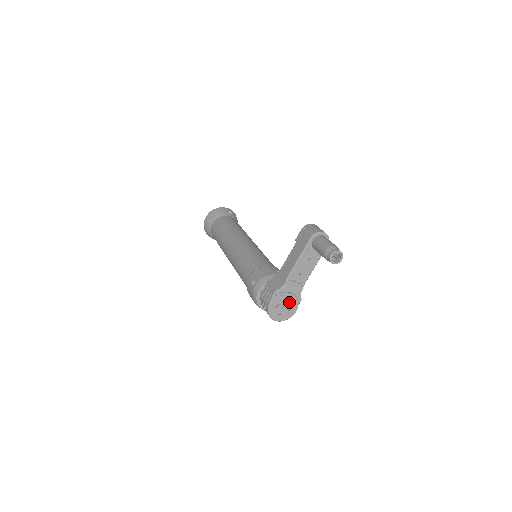
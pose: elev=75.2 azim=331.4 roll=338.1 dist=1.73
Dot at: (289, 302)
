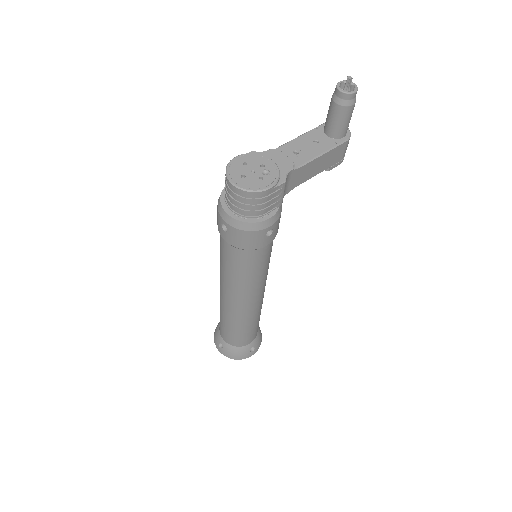
Dot at: (265, 169)
